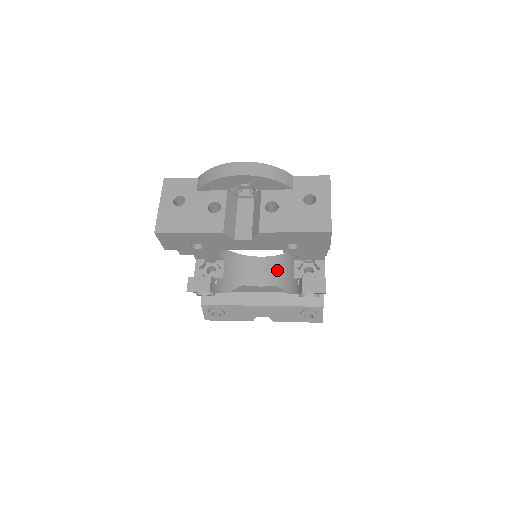
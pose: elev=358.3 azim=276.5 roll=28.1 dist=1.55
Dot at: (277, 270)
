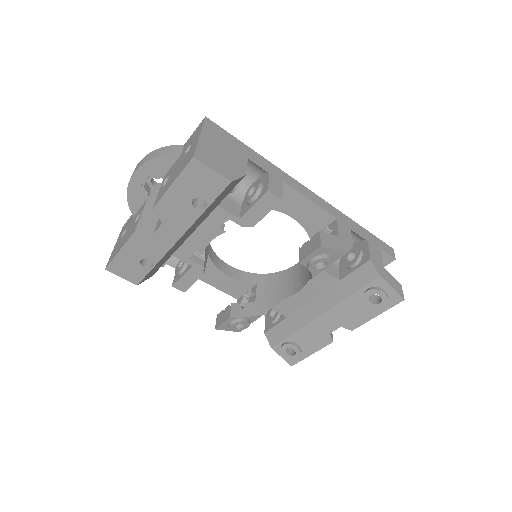
Dot at: occluded
